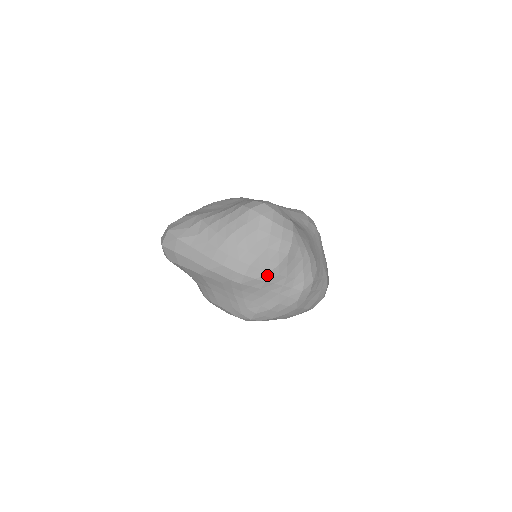
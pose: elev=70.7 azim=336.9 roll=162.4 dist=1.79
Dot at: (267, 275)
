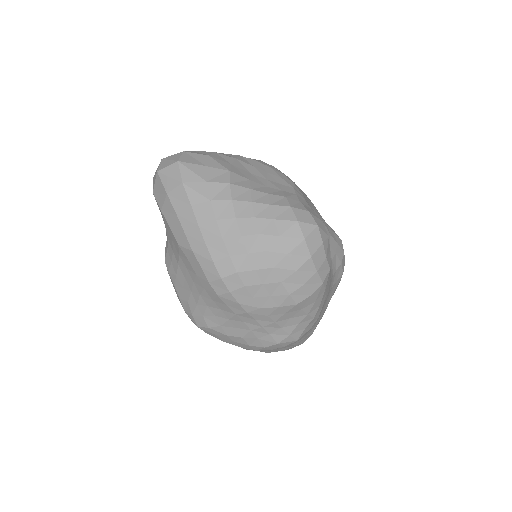
Dot at: (255, 308)
